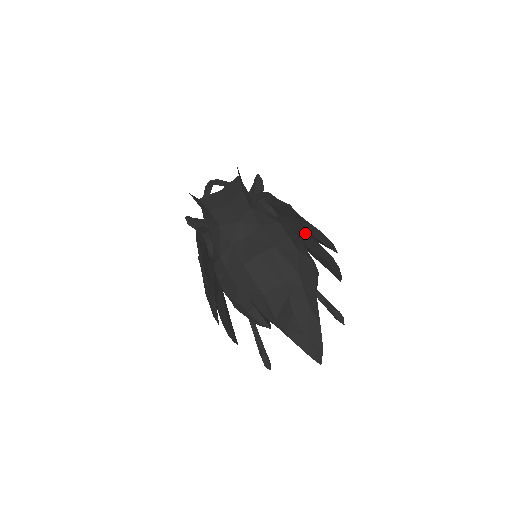
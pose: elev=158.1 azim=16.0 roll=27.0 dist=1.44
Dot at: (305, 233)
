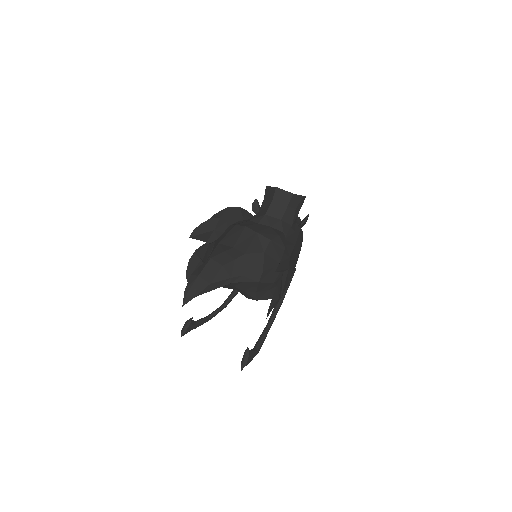
Dot at: occluded
